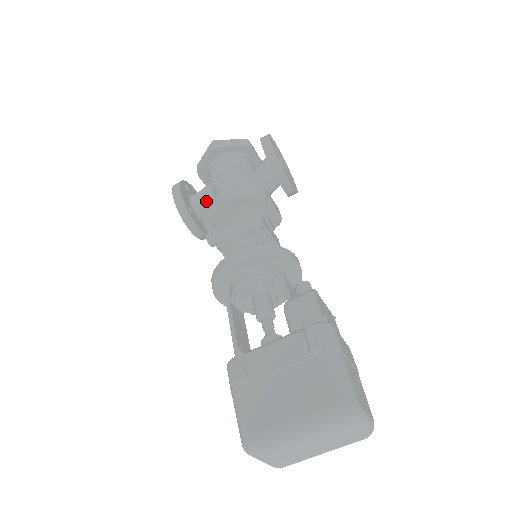
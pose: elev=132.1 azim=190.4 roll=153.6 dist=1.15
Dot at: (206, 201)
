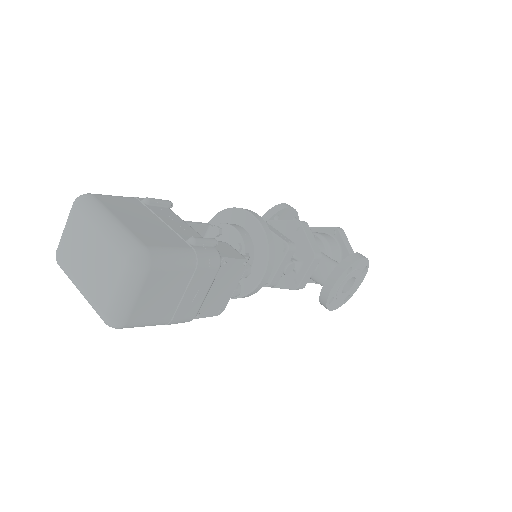
Dot at: occluded
